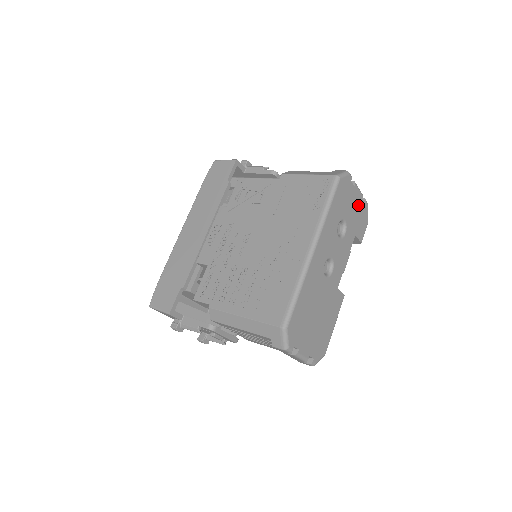
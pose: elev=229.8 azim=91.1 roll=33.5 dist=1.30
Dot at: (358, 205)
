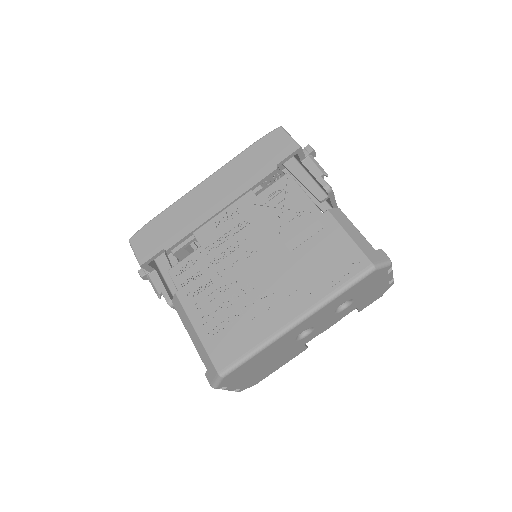
Dot at: (380, 286)
